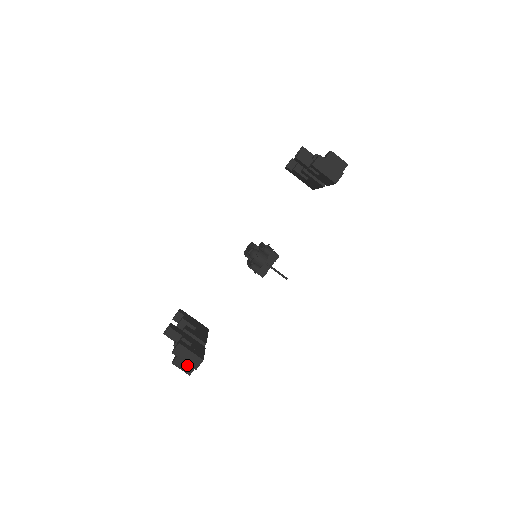
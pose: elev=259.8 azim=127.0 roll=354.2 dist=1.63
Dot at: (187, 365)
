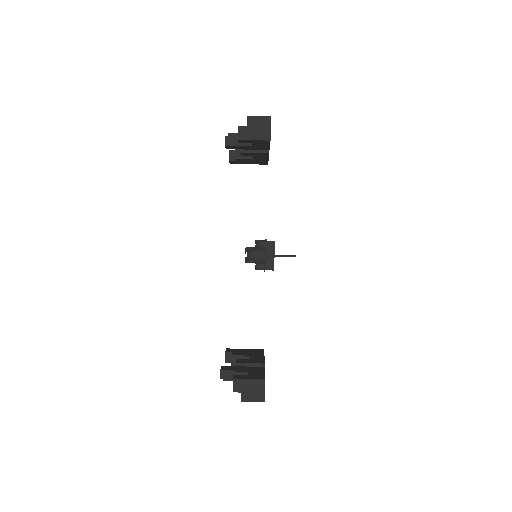
Dot at: (255, 394)
